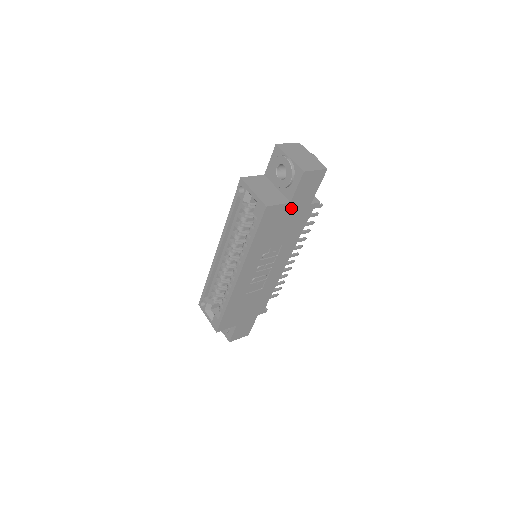
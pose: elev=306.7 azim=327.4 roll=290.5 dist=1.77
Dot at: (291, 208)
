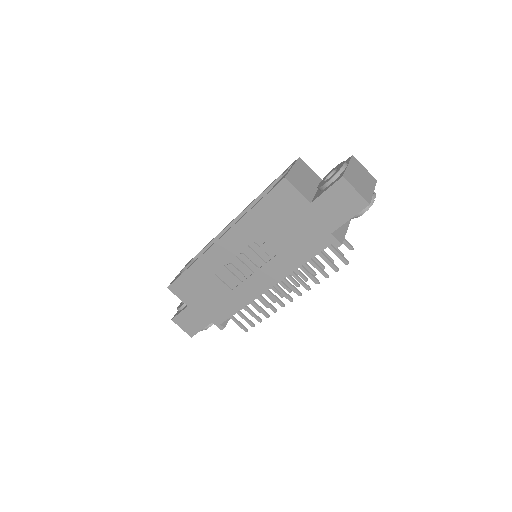
Dot at: (308, 212)
